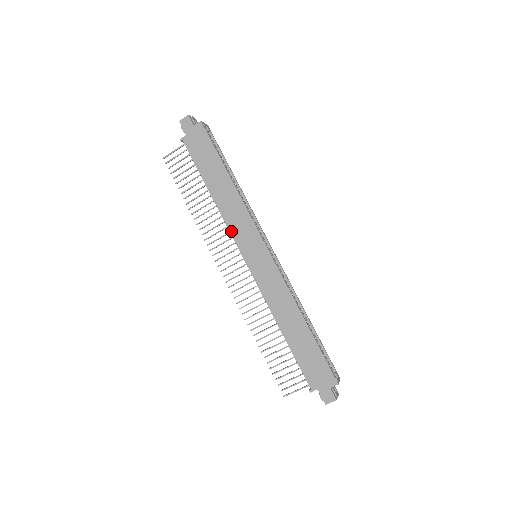
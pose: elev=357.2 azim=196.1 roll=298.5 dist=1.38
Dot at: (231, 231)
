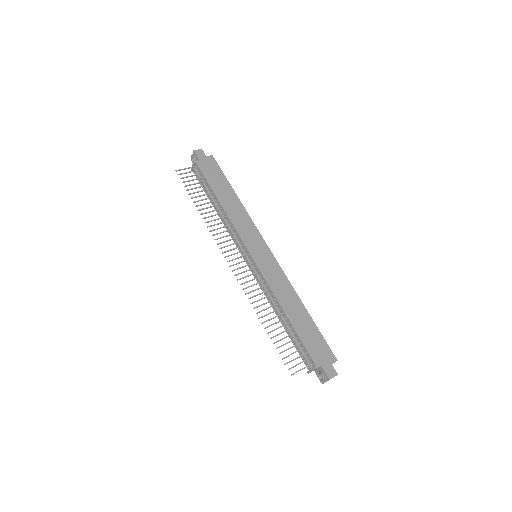
Dot at: (238, 231)
